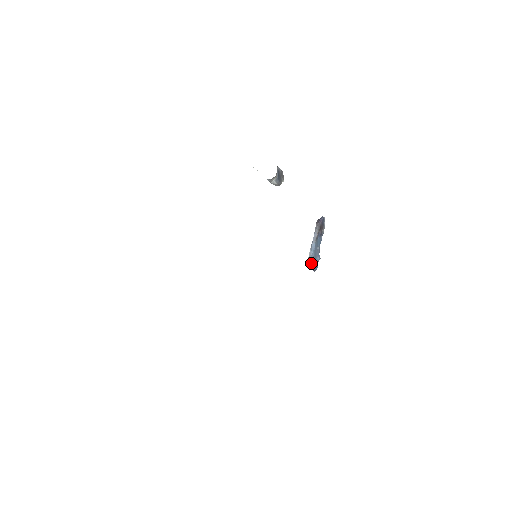
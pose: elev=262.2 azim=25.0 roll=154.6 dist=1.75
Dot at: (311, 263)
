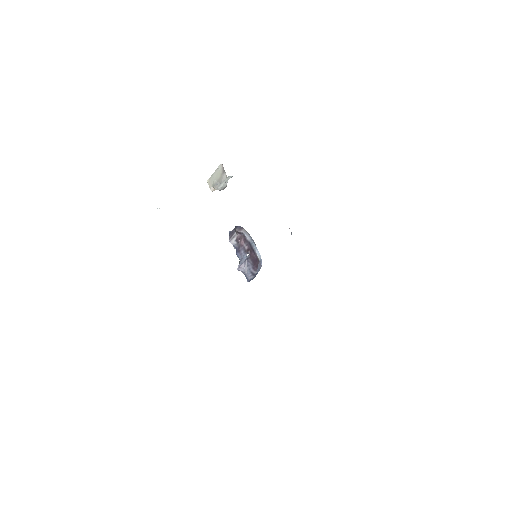
Dot at: occluded
